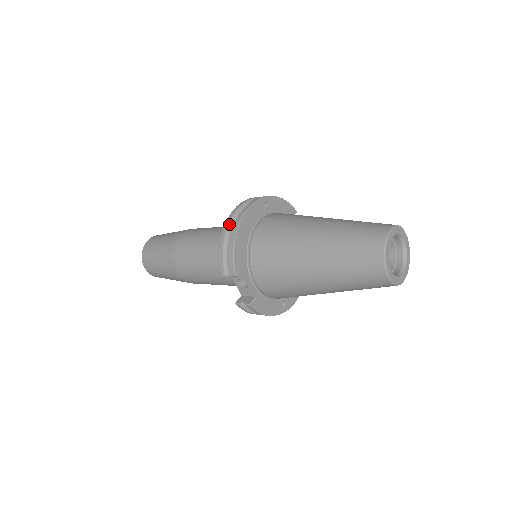
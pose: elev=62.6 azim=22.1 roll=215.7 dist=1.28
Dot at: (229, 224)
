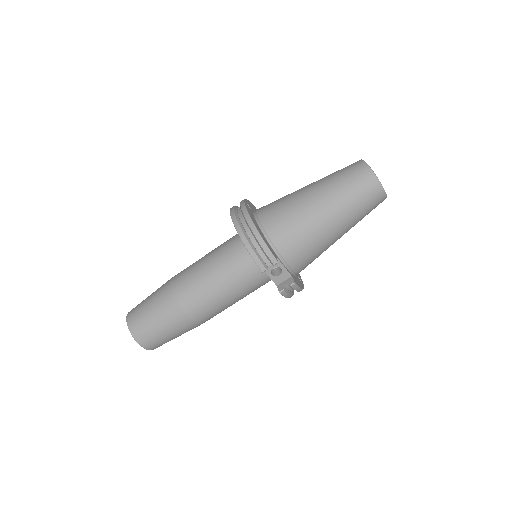
Dot at: (241, 229)
